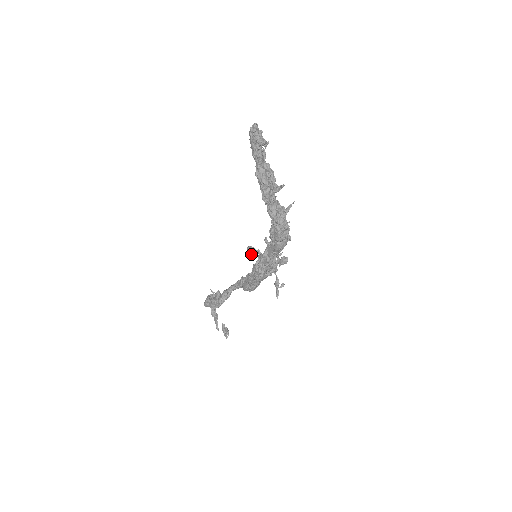
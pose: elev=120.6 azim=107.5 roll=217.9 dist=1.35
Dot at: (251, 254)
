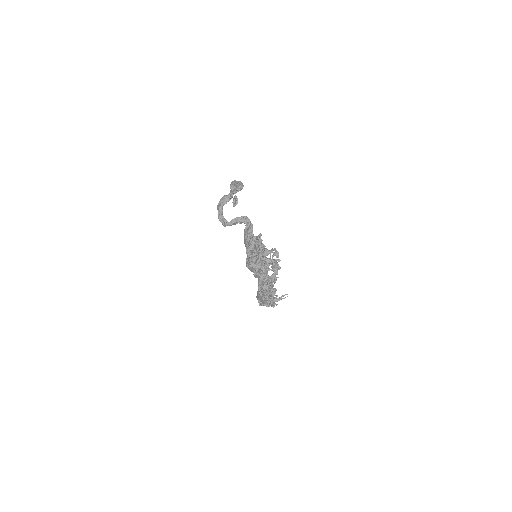
Dot at: occluded
